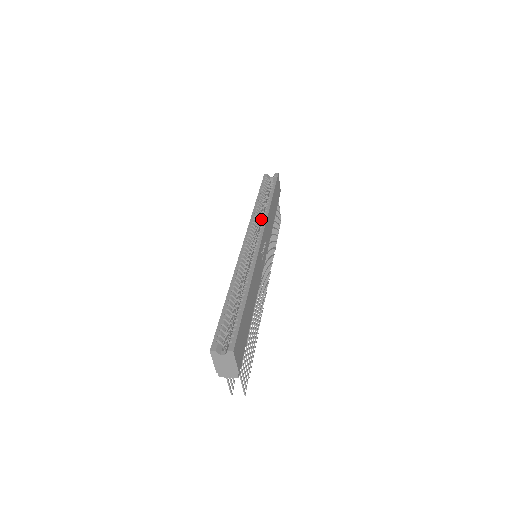
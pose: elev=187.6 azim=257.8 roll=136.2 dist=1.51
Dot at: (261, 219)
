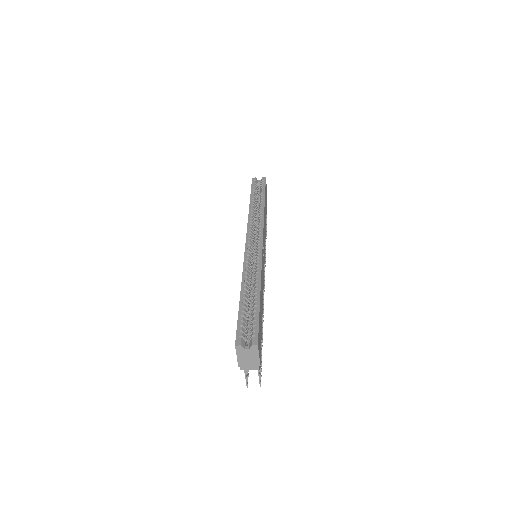
Dot at: (256, 221)
